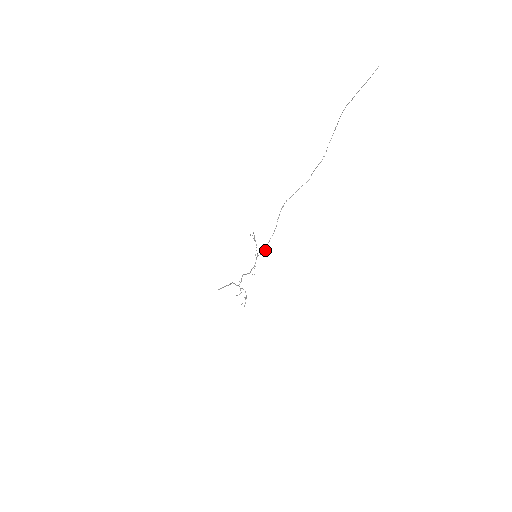
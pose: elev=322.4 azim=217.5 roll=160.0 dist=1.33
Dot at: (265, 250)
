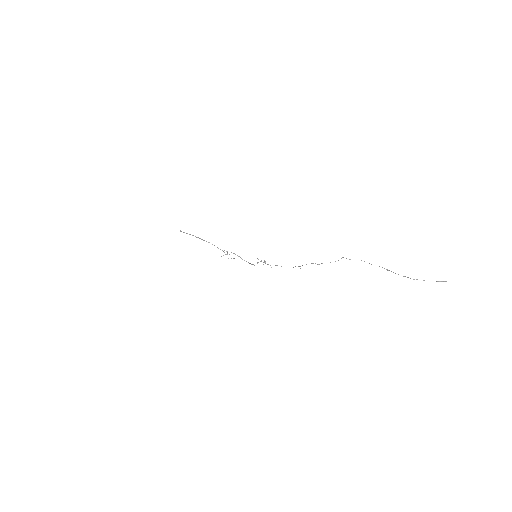
Dot at: occluded
